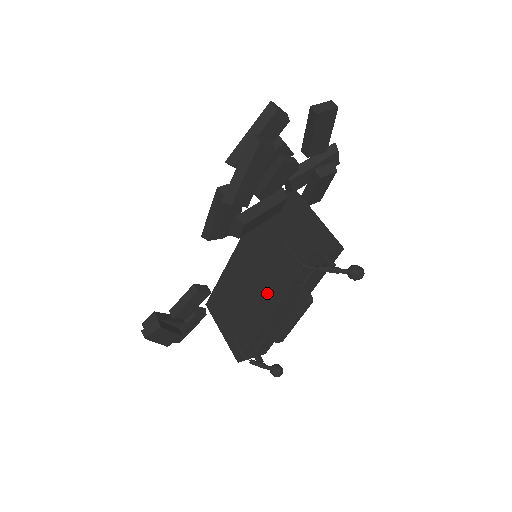
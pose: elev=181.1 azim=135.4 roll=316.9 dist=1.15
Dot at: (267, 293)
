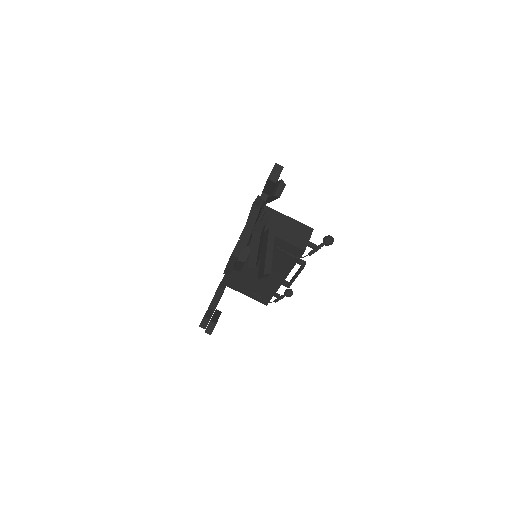
Dot at: (275, 272)
